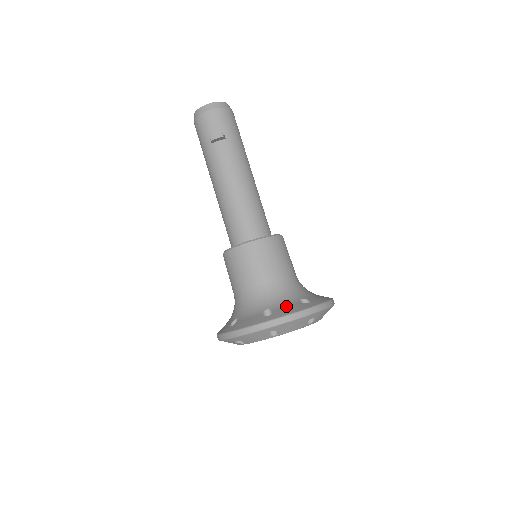
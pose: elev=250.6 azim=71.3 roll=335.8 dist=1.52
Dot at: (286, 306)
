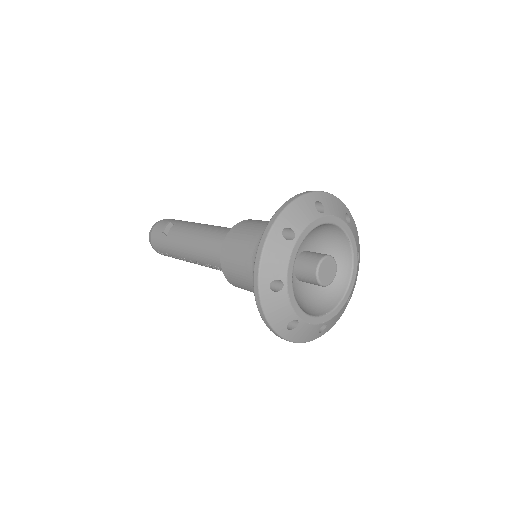
Dot at: occluded
